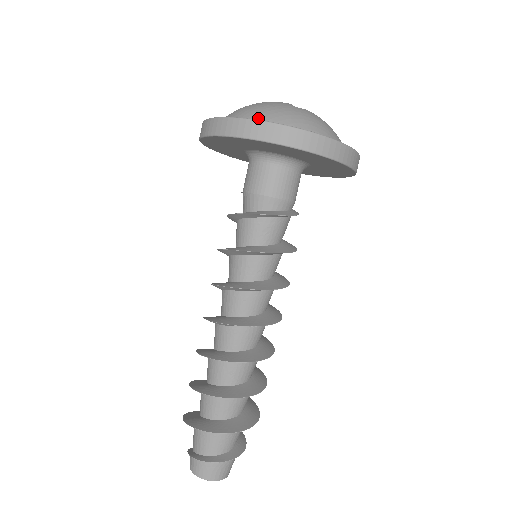
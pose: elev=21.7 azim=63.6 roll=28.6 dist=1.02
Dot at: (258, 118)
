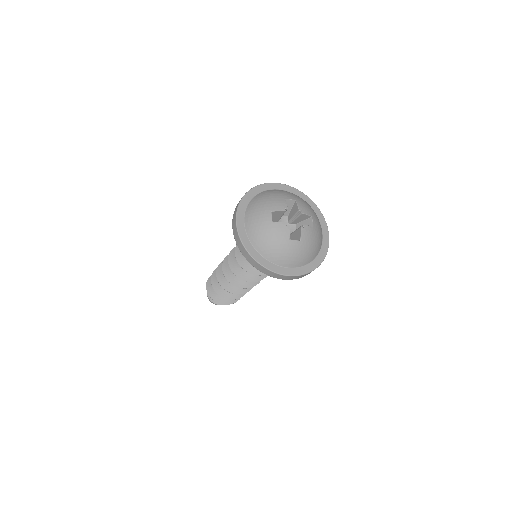
Dot at: (261, 249)
